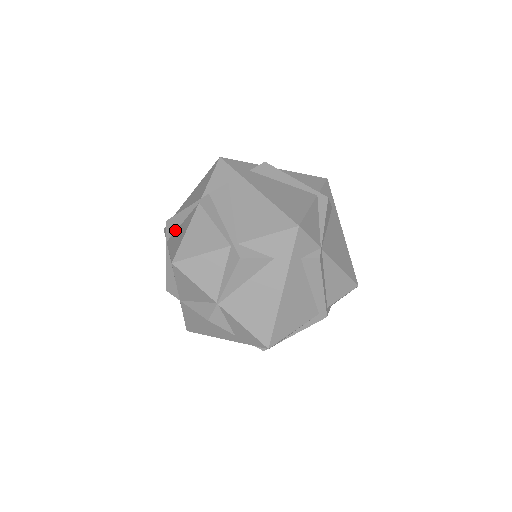
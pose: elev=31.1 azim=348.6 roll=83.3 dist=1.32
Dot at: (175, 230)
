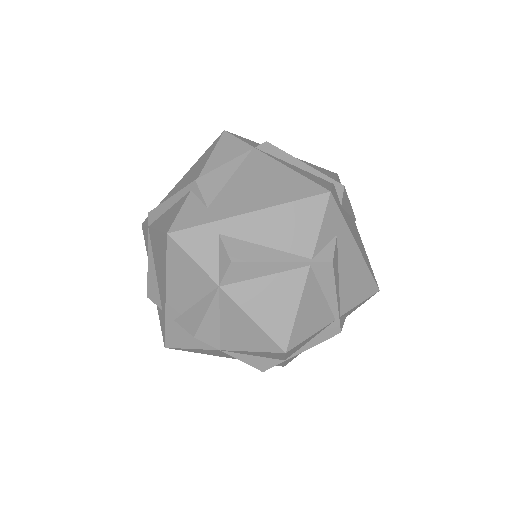
Dot at: (246, 279)
